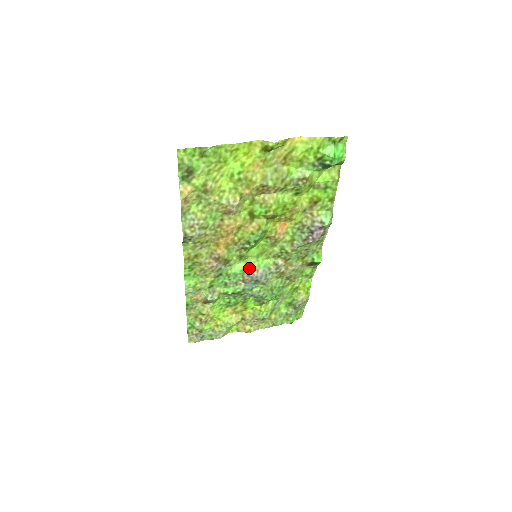
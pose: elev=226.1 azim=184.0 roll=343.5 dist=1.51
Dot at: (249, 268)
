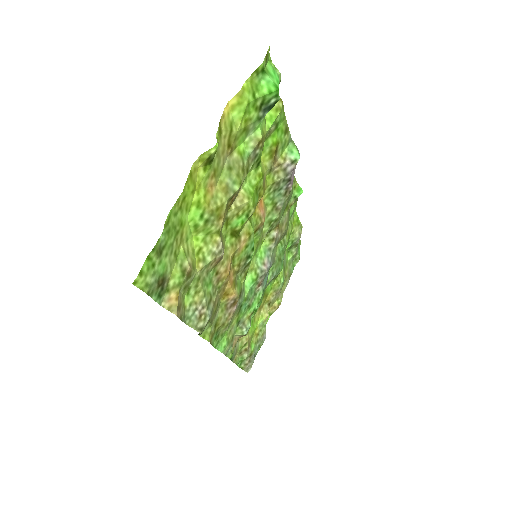
Dot at: (256, 271)
